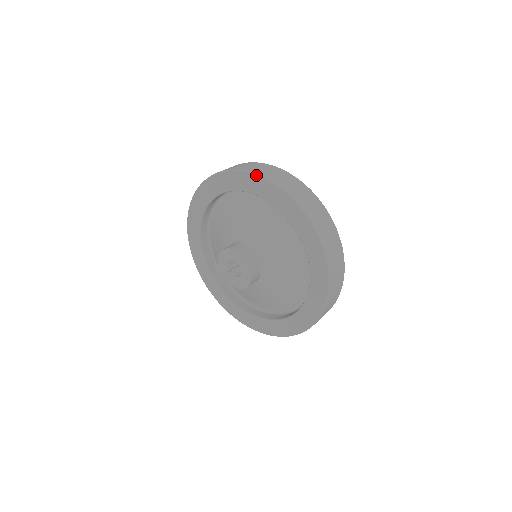
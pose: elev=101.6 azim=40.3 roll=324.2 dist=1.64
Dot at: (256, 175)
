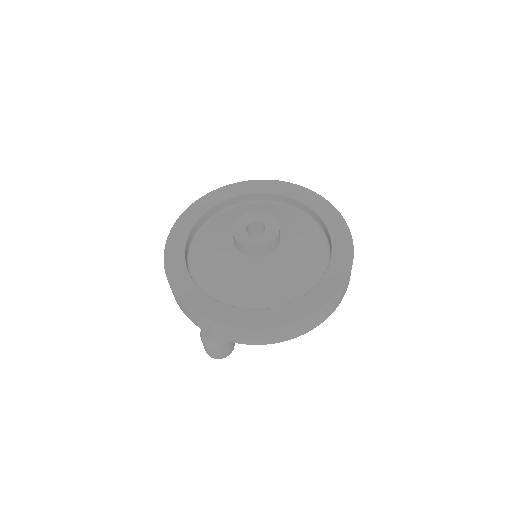
Dot at: occluded
